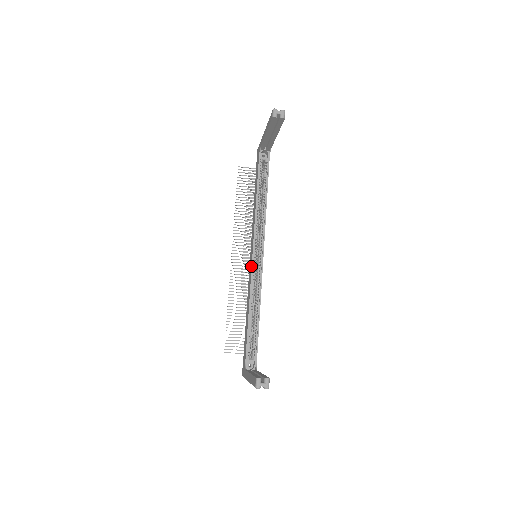
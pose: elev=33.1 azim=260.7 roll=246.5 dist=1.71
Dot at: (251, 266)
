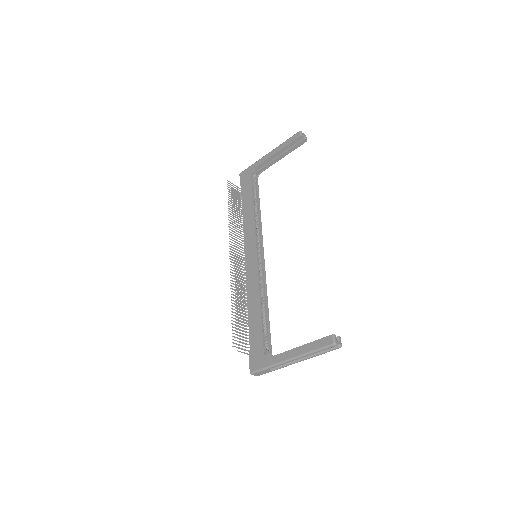
Dot at: (256, 262)
